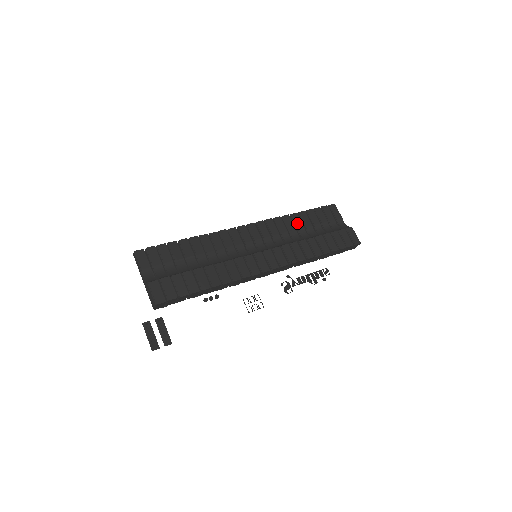
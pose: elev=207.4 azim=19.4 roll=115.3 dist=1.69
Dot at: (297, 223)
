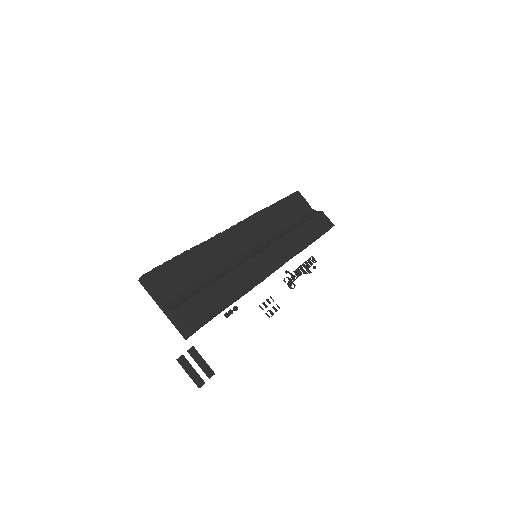
Dot at: (277, 215)
